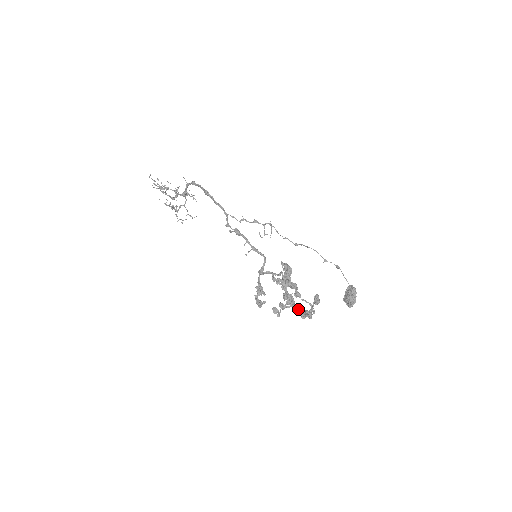
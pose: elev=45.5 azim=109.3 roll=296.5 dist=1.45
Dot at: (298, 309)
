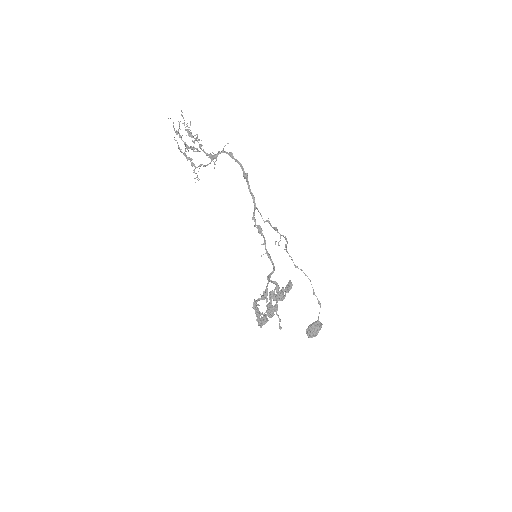
Dot at: (267, 319)
